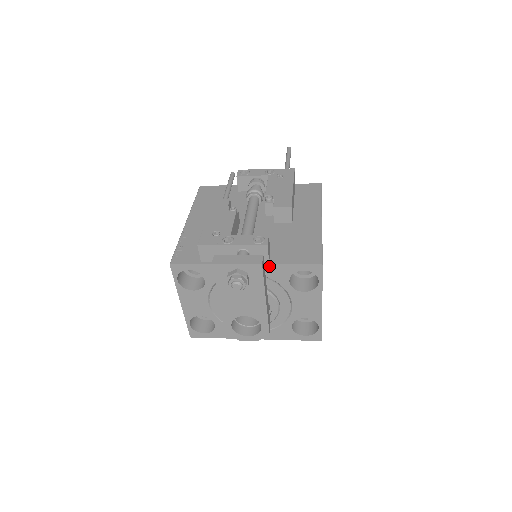
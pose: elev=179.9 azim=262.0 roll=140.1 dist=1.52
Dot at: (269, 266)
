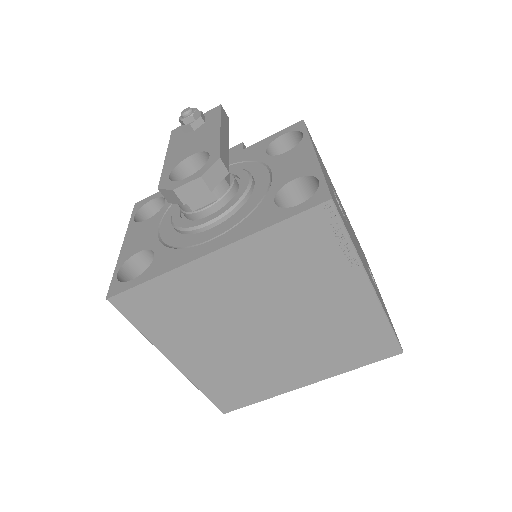
Dot at: (242, 152)
